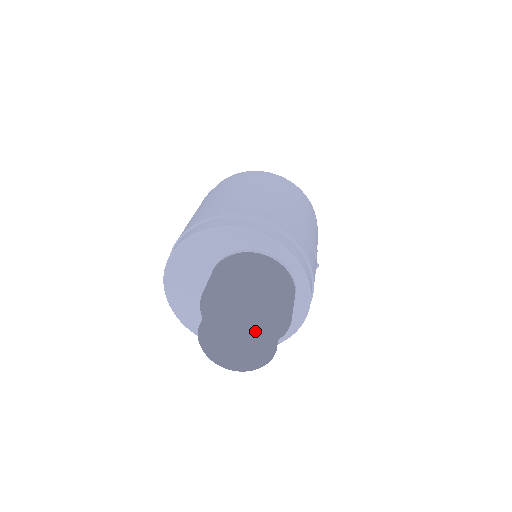
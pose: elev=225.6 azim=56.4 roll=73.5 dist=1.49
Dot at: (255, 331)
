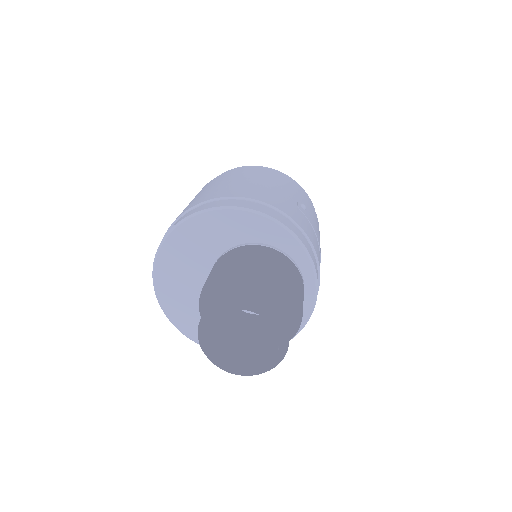
Dot at: (246, 334)
